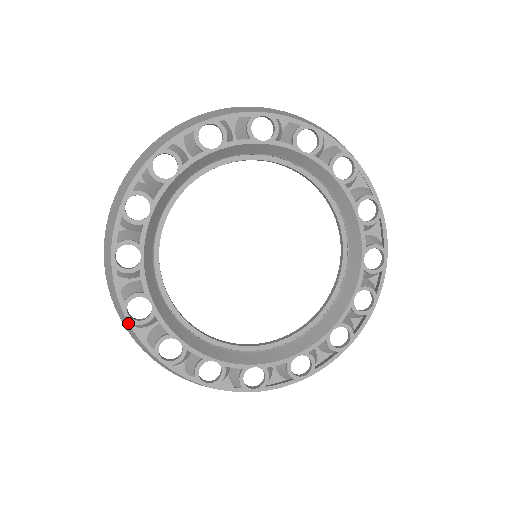
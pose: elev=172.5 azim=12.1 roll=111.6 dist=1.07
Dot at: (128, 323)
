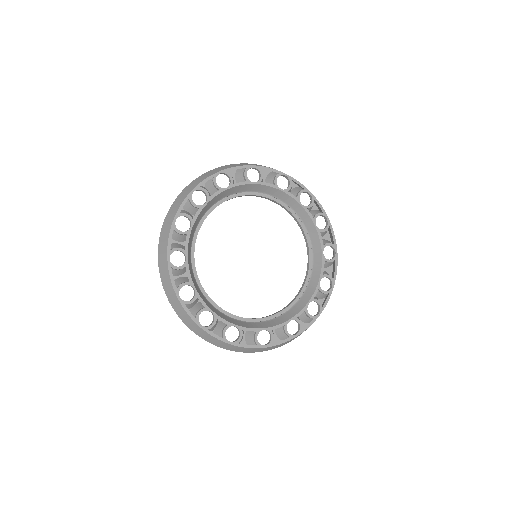
Dot at: (168, 265)
